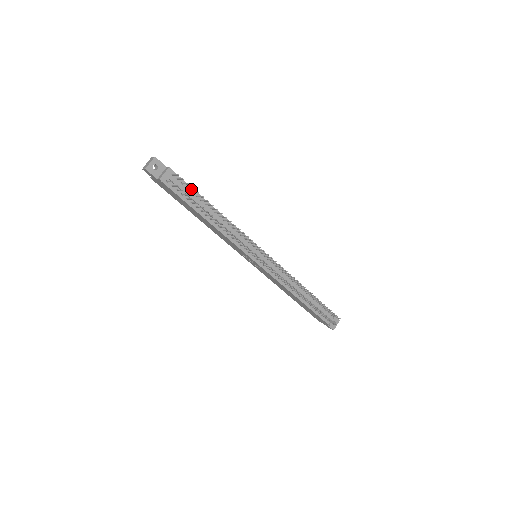
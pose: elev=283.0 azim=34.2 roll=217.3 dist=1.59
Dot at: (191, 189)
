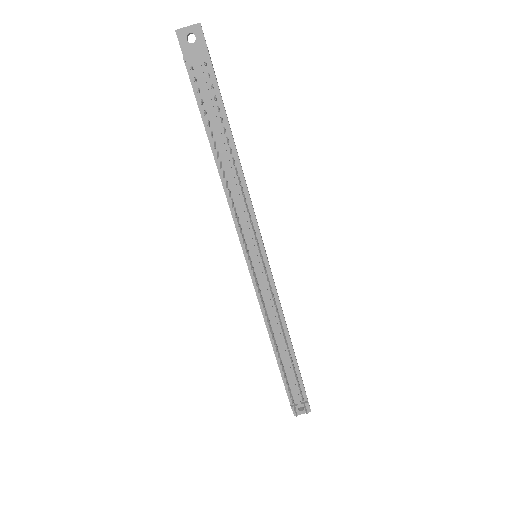
Dot at: (221, 103)
